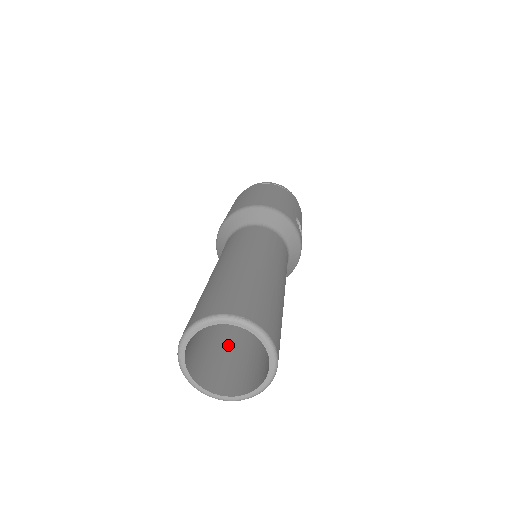
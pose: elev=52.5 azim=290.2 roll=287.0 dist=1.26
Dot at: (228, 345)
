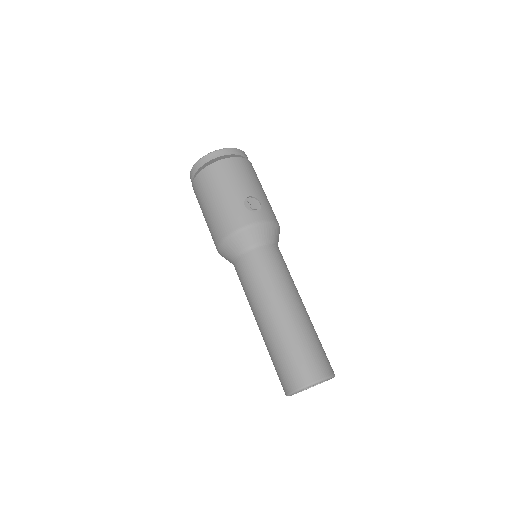
Dot at: occluded
